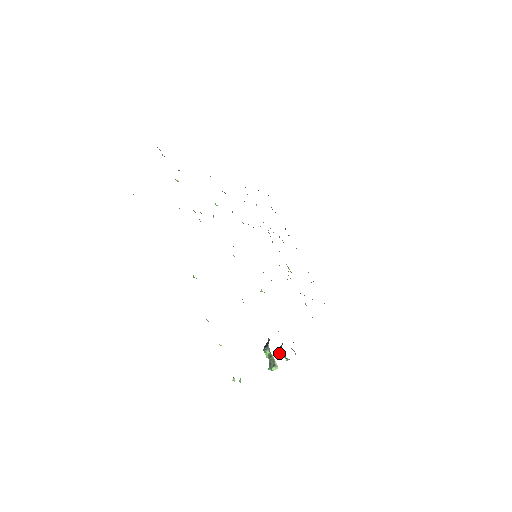
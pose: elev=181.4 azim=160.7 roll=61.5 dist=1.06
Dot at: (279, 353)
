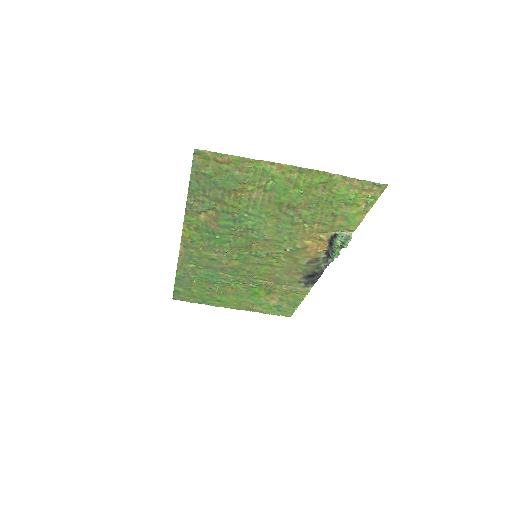
Dot at: (335, 252)
